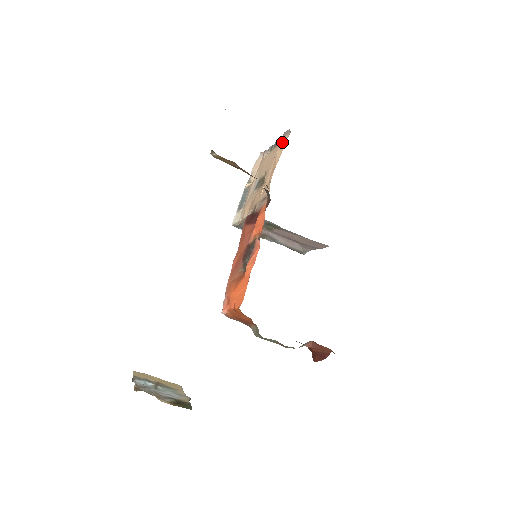
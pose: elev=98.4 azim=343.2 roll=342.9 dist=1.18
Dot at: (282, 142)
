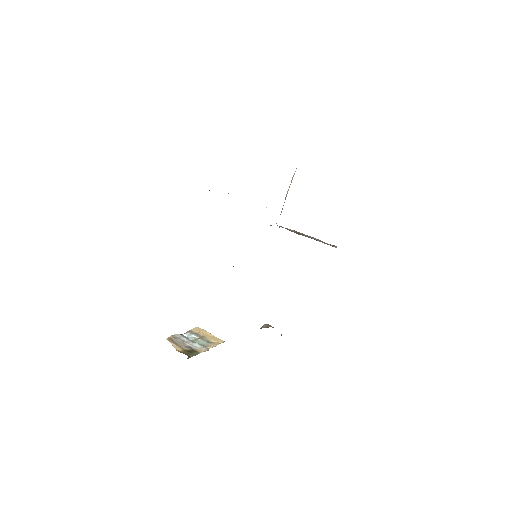
Dot at: occluded
